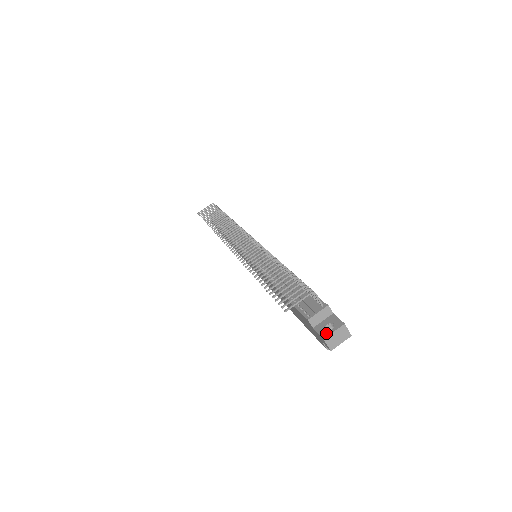
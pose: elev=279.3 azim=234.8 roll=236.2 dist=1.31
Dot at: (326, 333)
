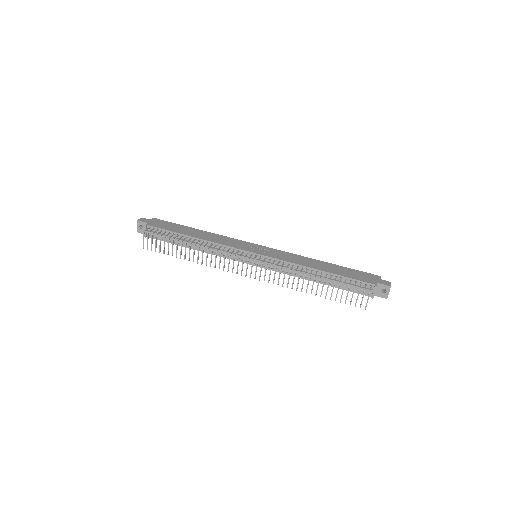
Dot at: (385, 296)
